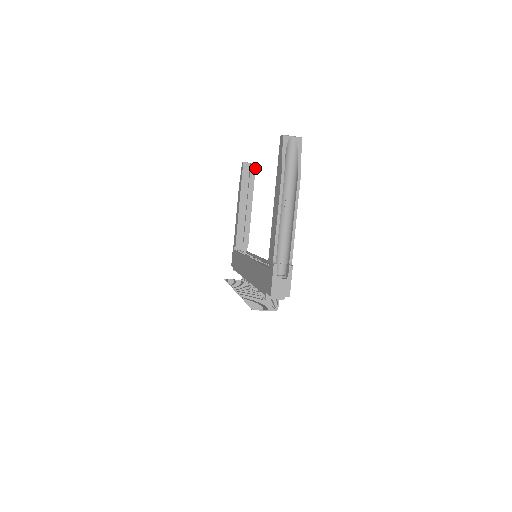
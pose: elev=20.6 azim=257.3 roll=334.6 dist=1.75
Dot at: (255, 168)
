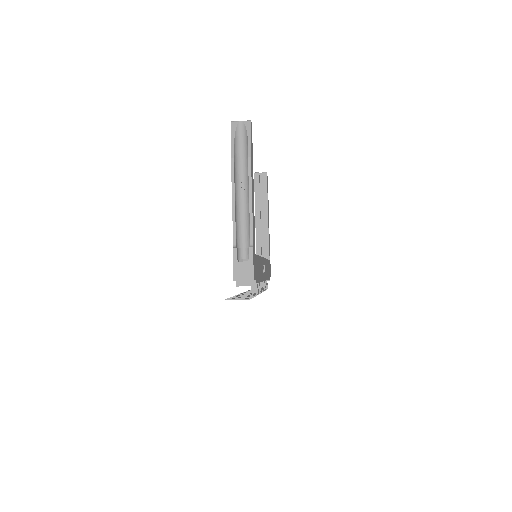
Dot at: (266, 177)
